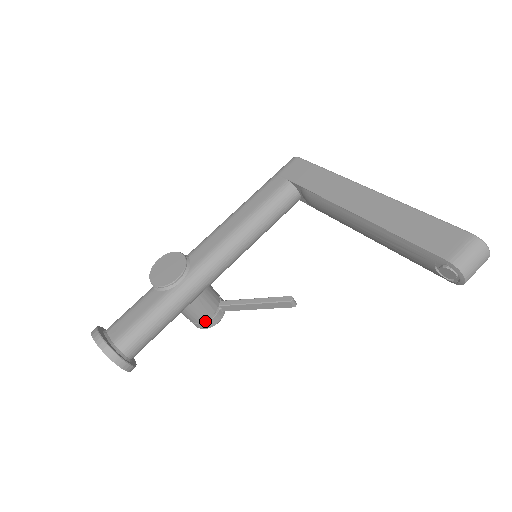
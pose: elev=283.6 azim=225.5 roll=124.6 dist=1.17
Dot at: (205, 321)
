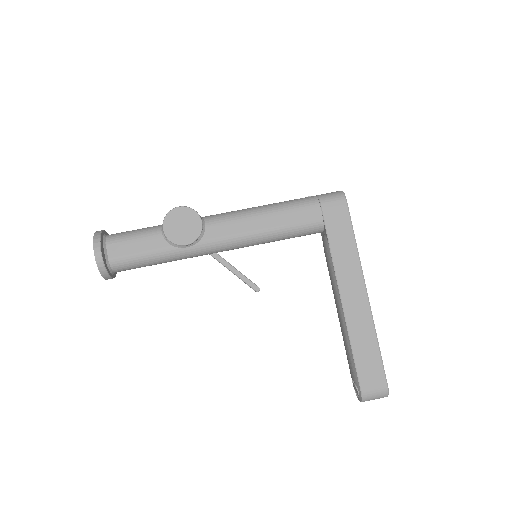
Dot at: occluded
